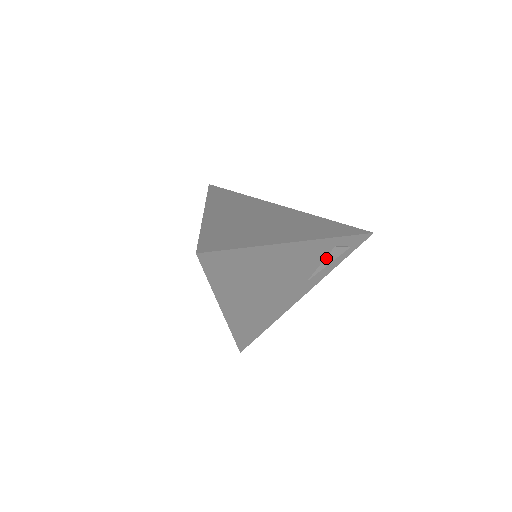
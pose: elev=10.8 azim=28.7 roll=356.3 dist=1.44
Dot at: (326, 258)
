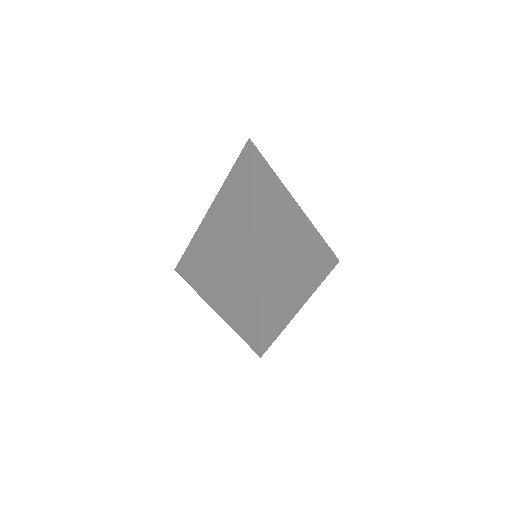
Dot at: occluded
